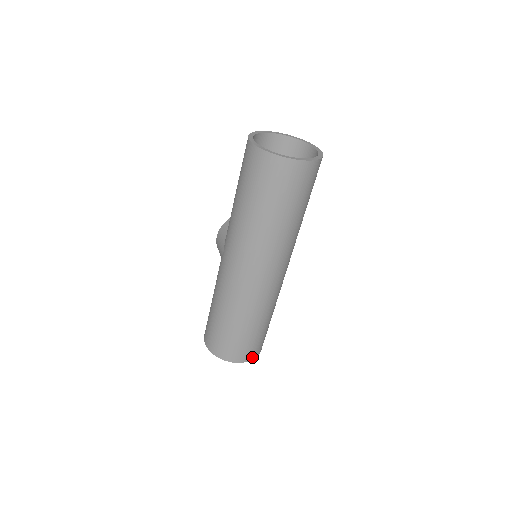
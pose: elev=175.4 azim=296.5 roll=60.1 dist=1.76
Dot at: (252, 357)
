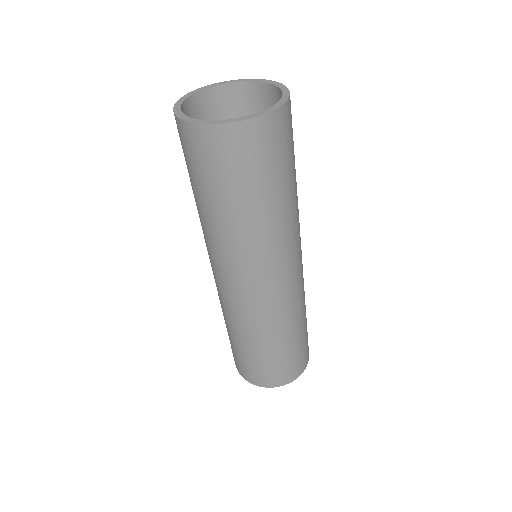
Dot at: (282, 382)
